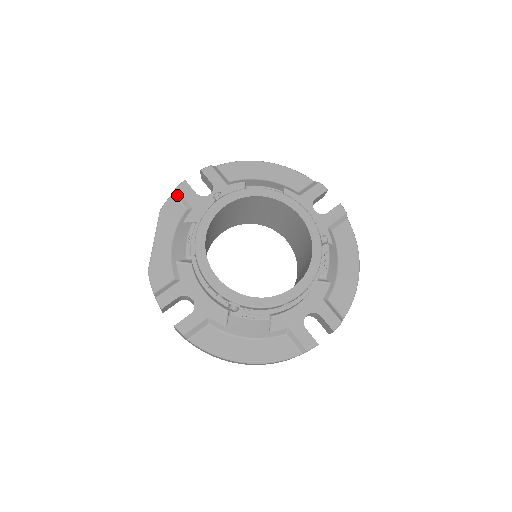
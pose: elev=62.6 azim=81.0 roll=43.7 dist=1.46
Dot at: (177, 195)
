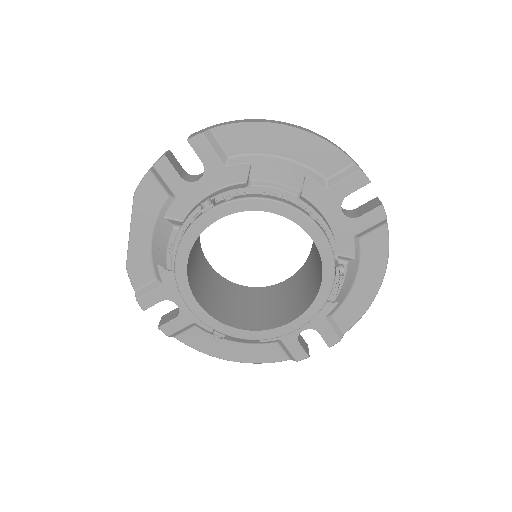
Dot at: (155, 174)
